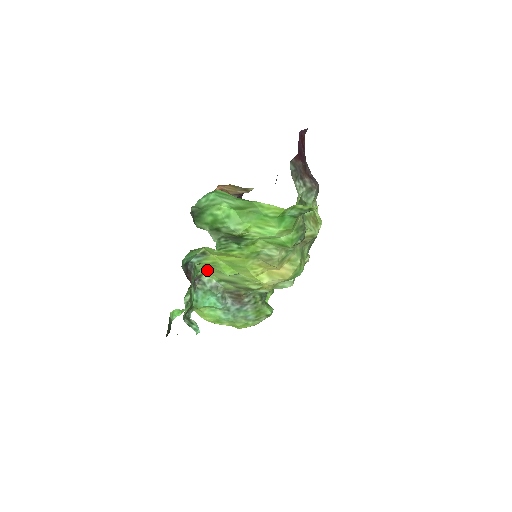
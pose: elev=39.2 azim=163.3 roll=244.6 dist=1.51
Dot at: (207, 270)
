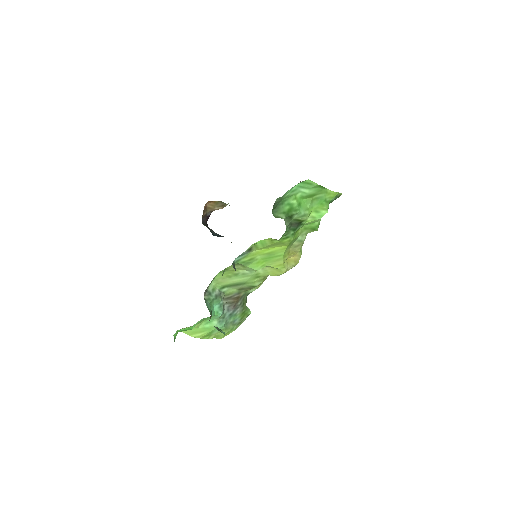
Dot at: (215, 279)
